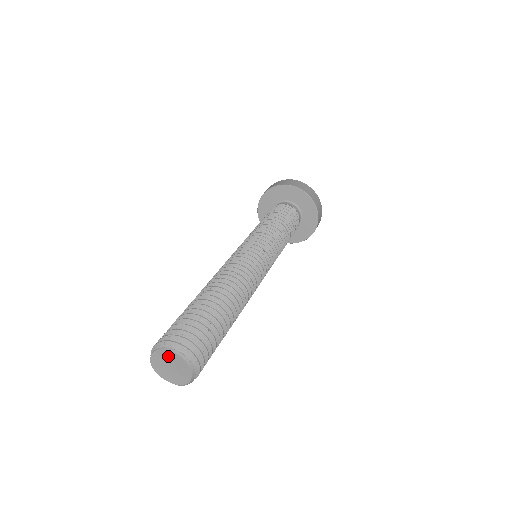
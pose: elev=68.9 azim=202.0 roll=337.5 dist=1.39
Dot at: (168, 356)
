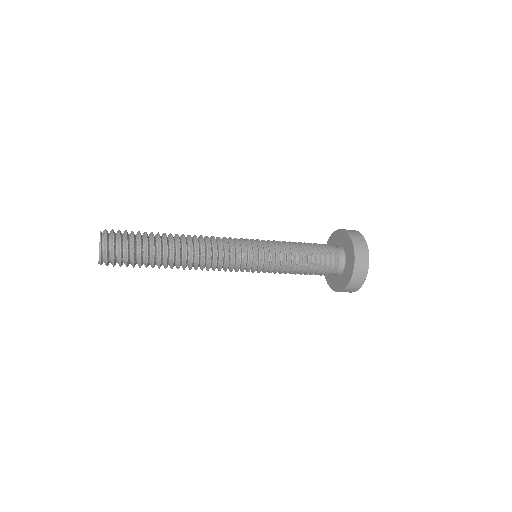
Dot at: (100, 244)
